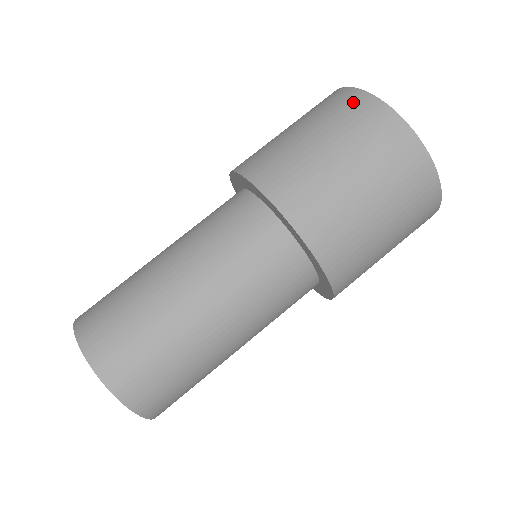
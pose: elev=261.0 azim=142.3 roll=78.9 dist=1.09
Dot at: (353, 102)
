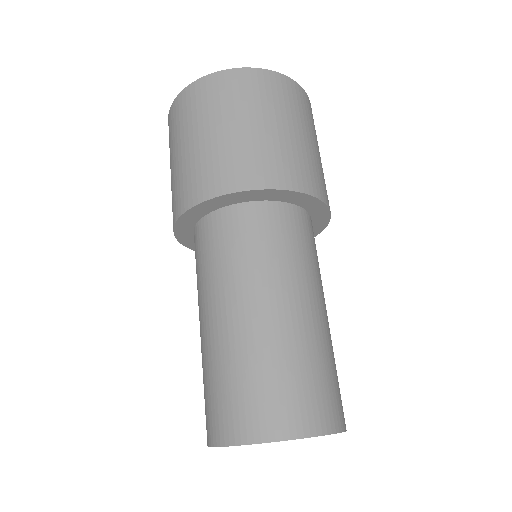
Dot at: (180, 106)
